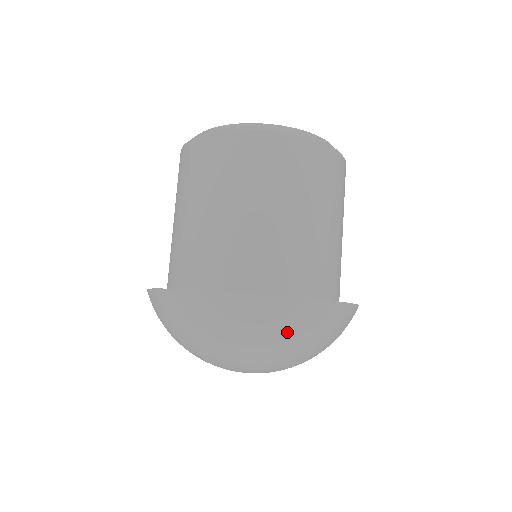
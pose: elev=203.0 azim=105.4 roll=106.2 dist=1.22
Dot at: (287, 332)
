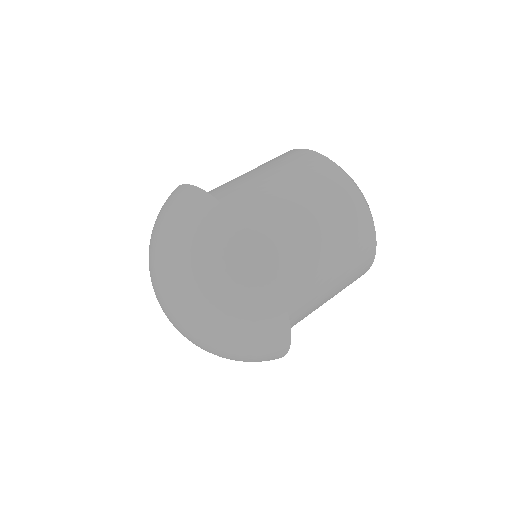
Dot at: (250, 315)
